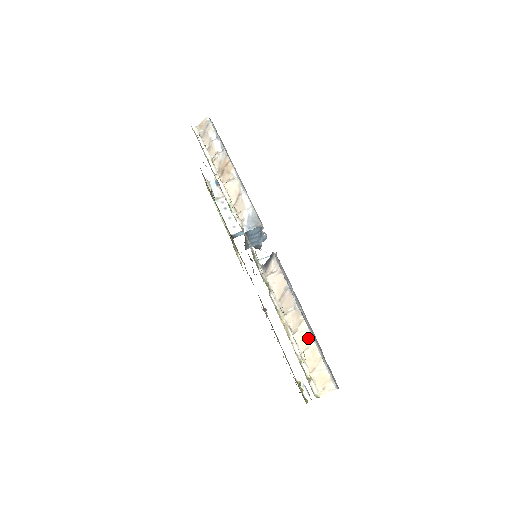
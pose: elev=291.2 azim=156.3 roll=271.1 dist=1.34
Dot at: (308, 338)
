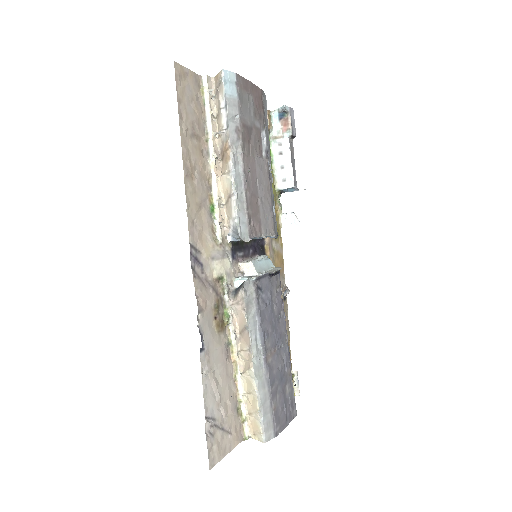
Dot at: (252, 385)
